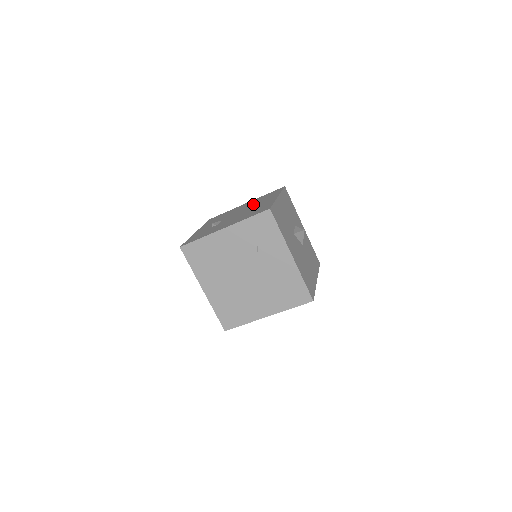
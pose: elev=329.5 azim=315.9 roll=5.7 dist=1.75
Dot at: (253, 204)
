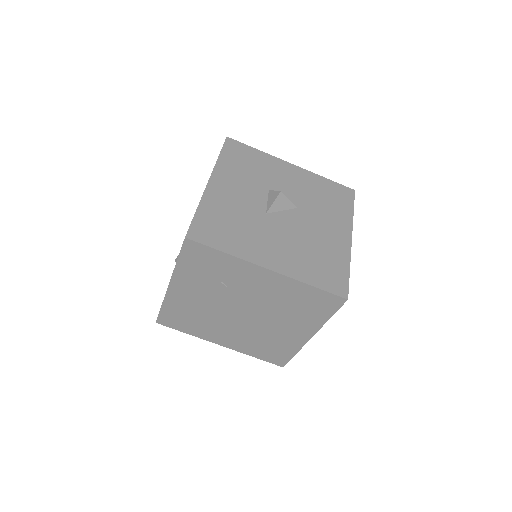
Dot at: occluded
